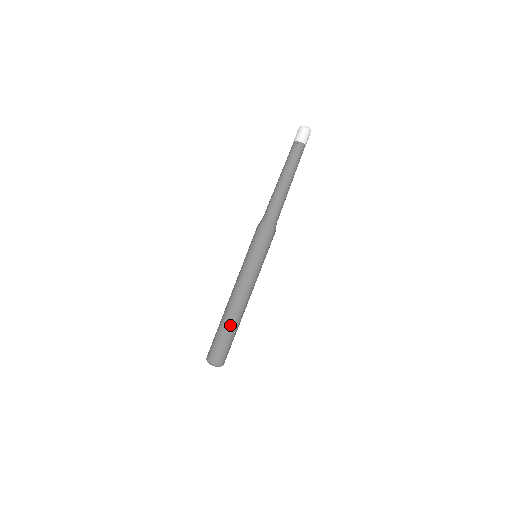
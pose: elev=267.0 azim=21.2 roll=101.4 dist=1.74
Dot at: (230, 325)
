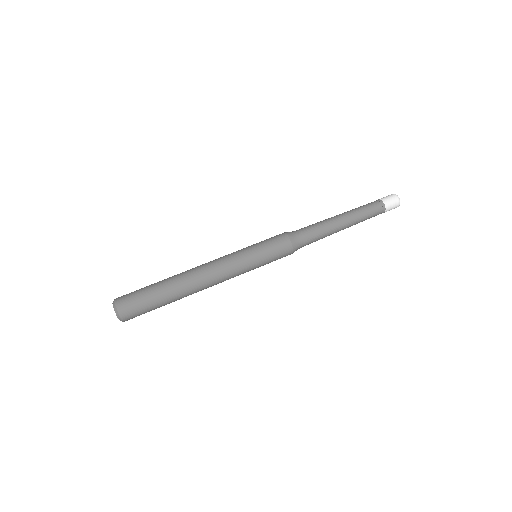
Dot at: (168, 279)
